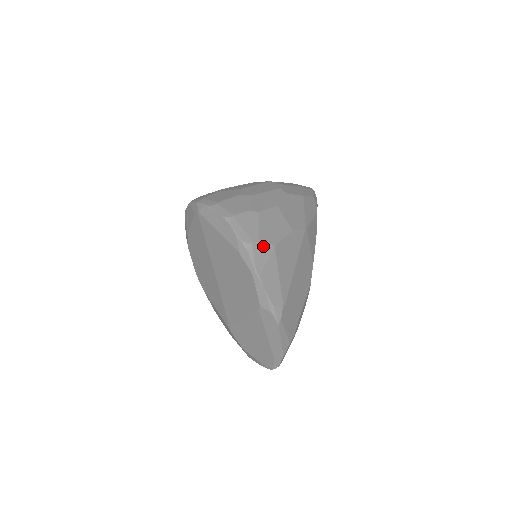
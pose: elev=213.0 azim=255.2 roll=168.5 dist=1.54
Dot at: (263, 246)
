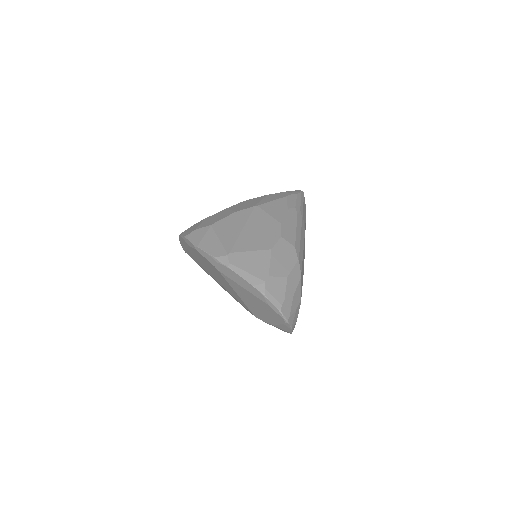
Dot at: (200, 230)
